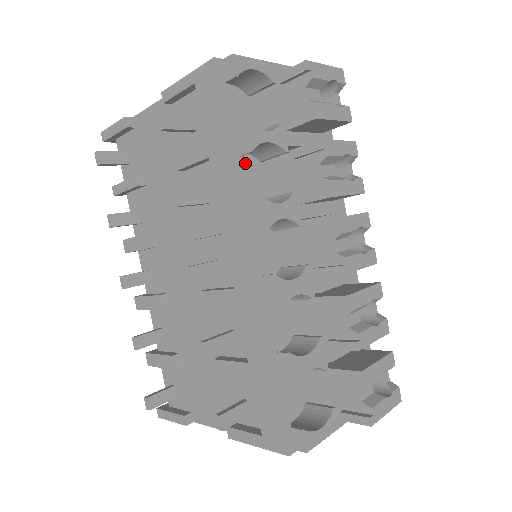
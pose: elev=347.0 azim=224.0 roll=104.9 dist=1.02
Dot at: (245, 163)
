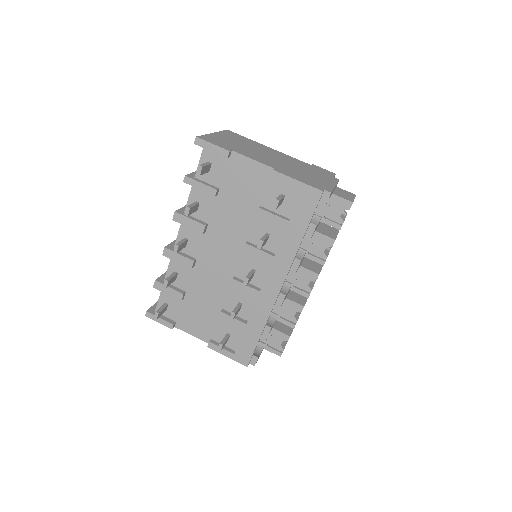
Dot at: occluded
